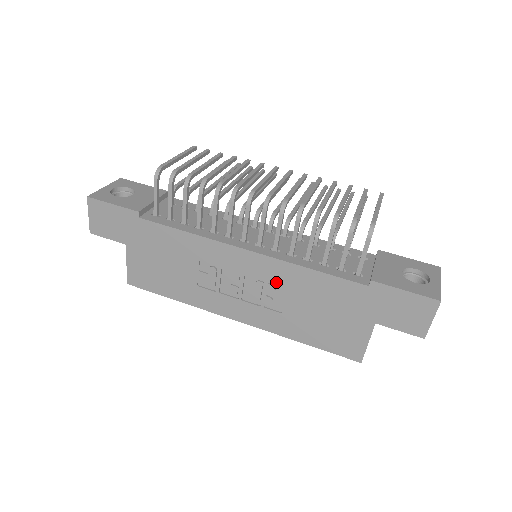
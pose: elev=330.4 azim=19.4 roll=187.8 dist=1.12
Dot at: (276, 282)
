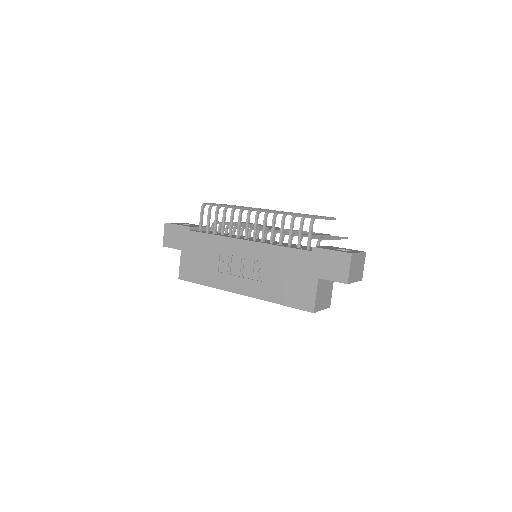
Dot at: (261, 259)
